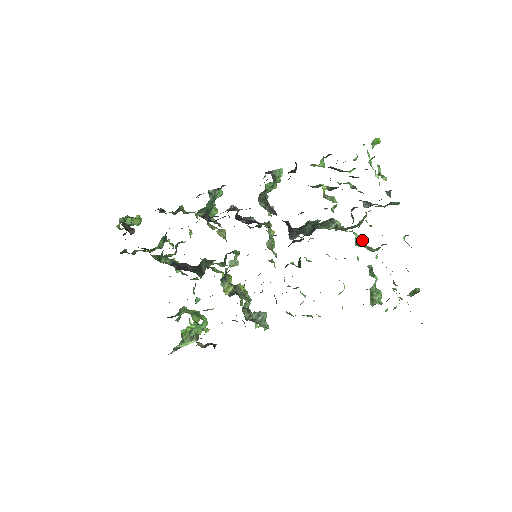
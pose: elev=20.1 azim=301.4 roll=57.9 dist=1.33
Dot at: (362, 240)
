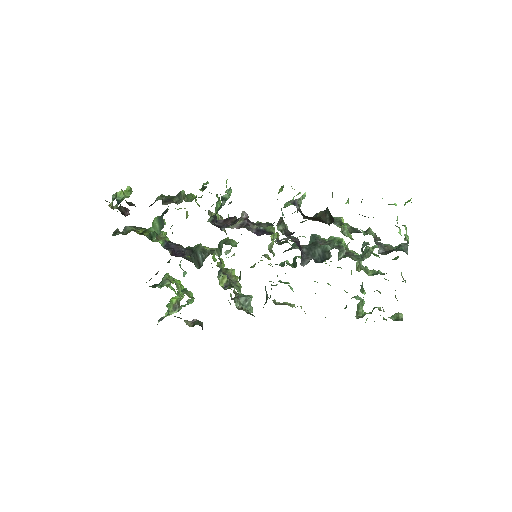
Dot at: occluded
